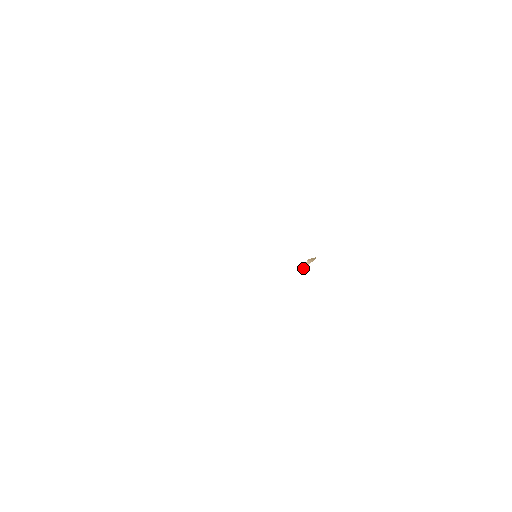
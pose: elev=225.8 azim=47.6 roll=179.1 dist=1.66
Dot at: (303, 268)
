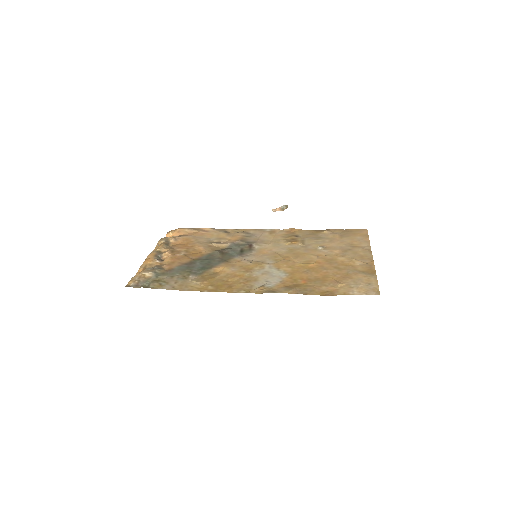
Dot at: (272, 210)
